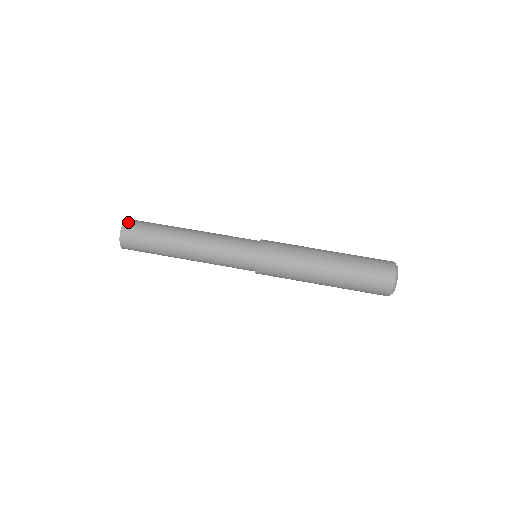
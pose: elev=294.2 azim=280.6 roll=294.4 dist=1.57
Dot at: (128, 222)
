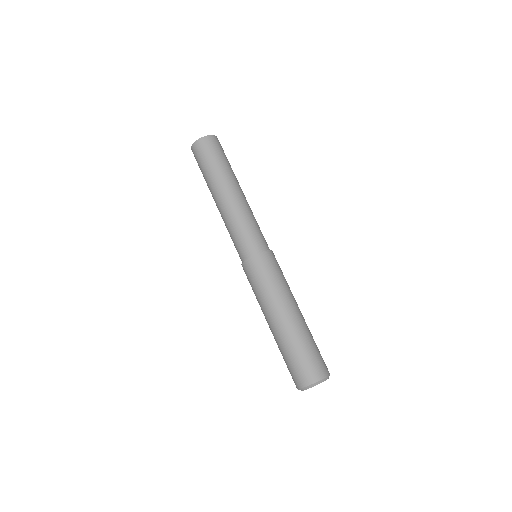
Dot at: occluded
